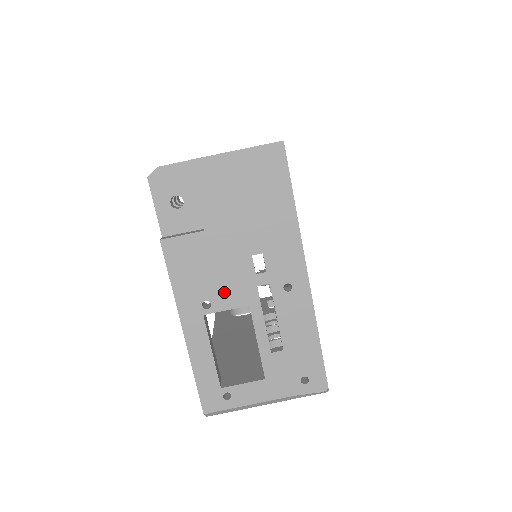
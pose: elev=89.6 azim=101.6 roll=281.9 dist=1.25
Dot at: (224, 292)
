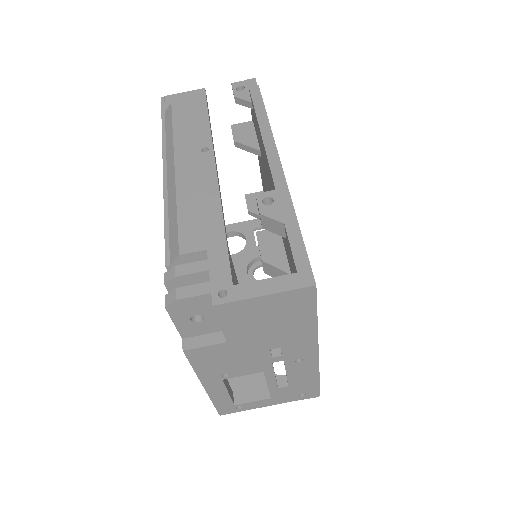
Dot at: (242, 368)
